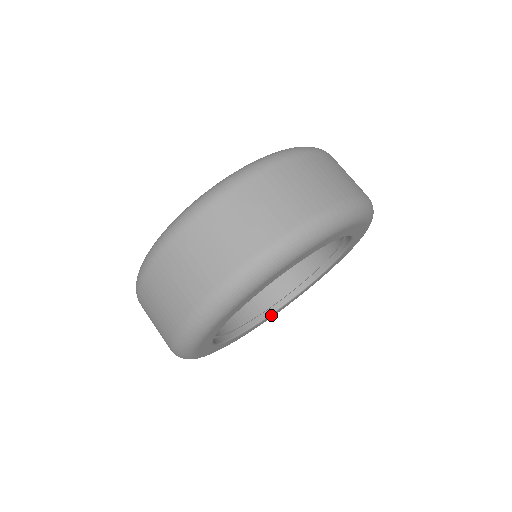
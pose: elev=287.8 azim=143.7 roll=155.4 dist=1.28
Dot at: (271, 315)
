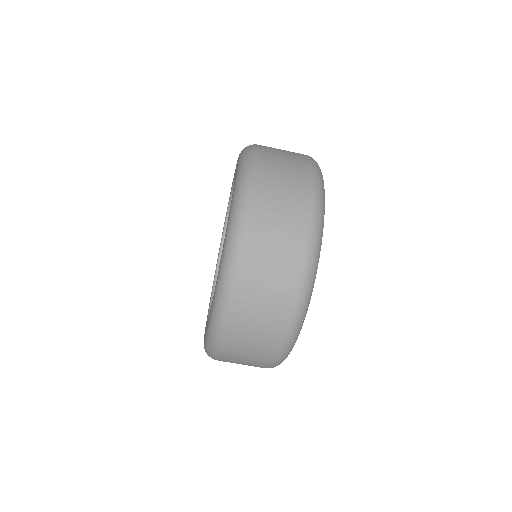
Dot at: occluded
